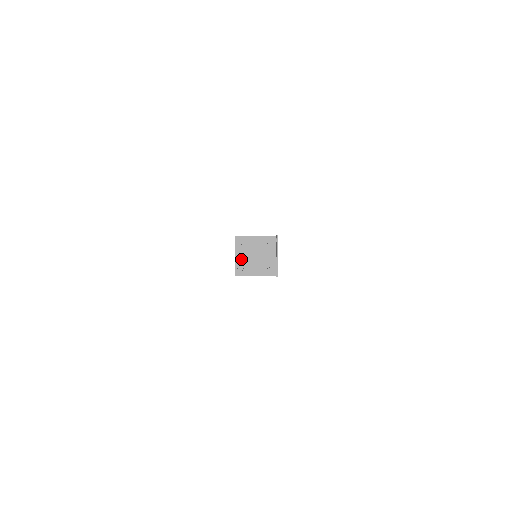
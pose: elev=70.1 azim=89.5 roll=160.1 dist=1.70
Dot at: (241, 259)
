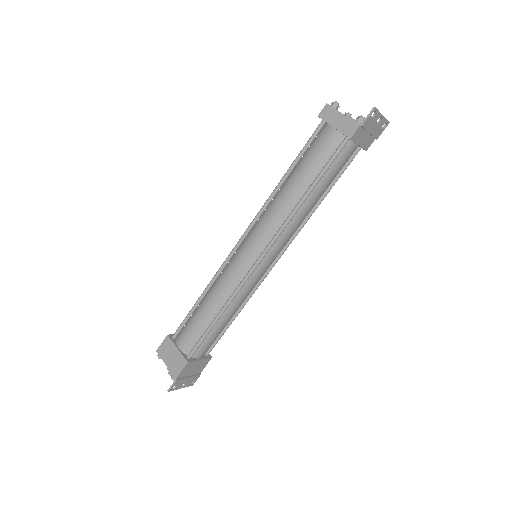
Dot at: occluded
